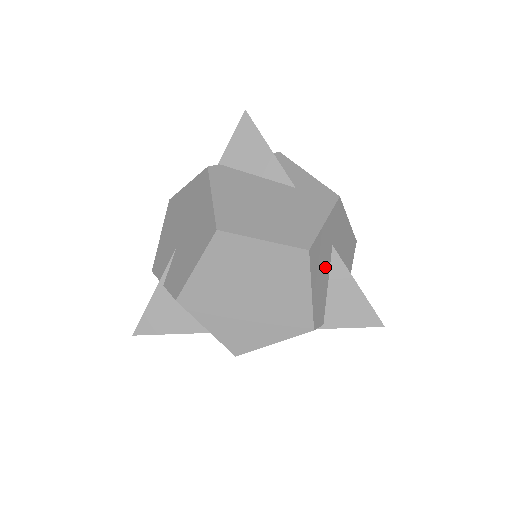
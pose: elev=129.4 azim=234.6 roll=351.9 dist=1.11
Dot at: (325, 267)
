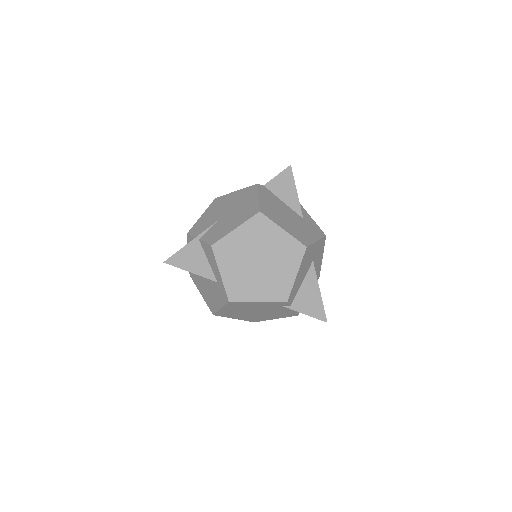
Dot at: (306, 269)
